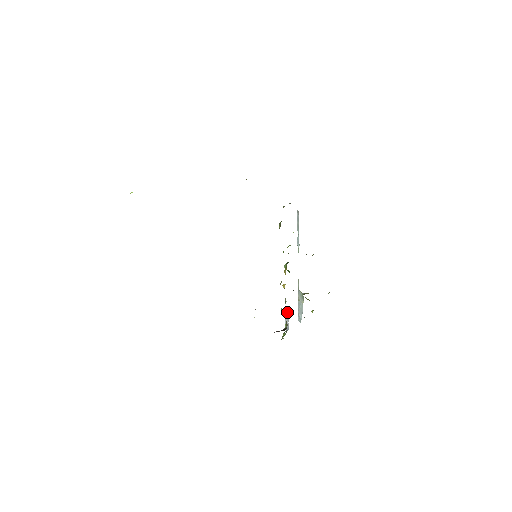
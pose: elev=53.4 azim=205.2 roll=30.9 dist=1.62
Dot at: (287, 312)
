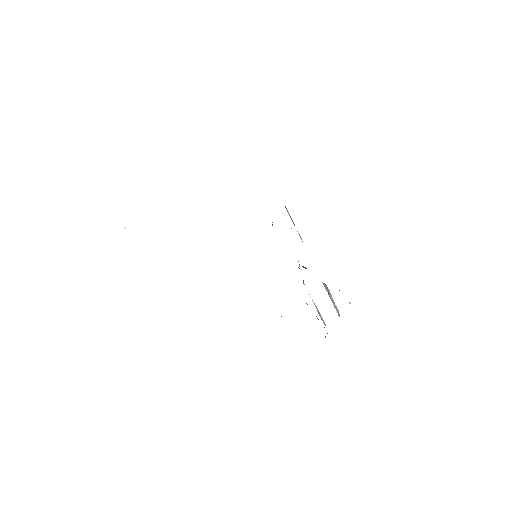
Dot at: (315, 306)
